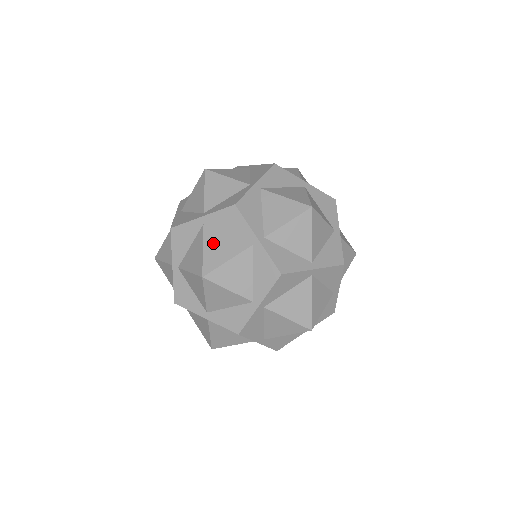
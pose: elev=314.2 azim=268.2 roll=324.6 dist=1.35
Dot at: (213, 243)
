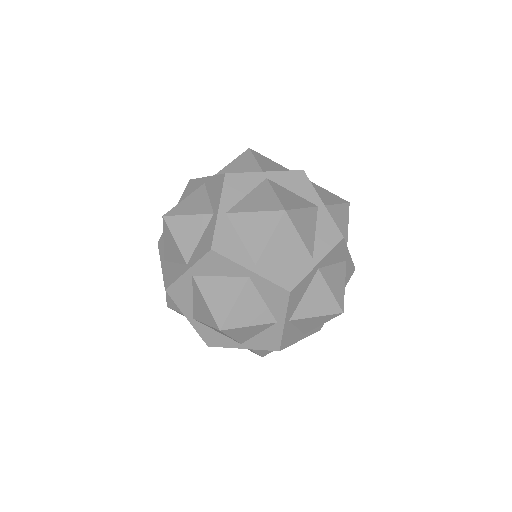
Dot at: (211, 292)
